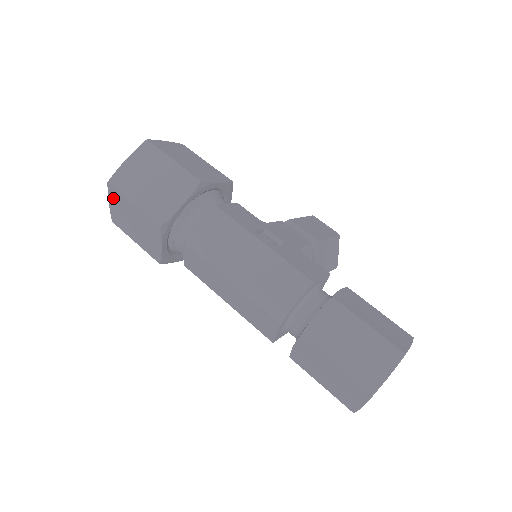
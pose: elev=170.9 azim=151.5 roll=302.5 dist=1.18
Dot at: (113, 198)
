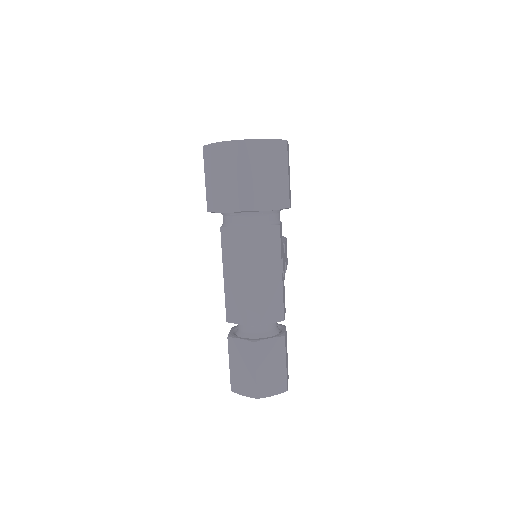
Dot at: (230, 148)
